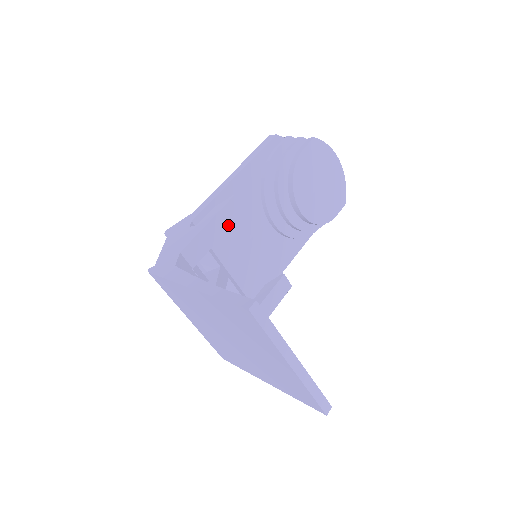
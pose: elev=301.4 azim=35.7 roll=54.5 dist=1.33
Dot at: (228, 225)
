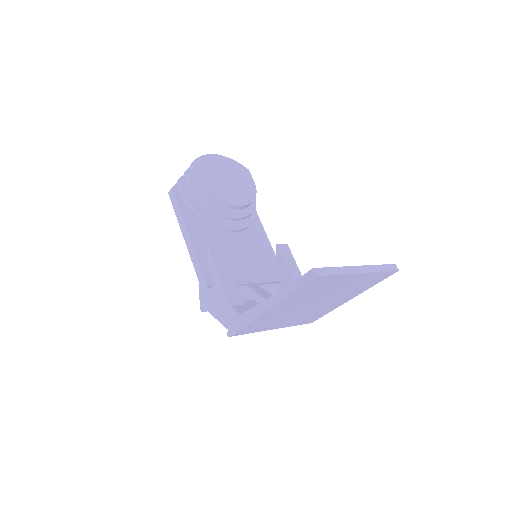
Dot at: (226, 262)
